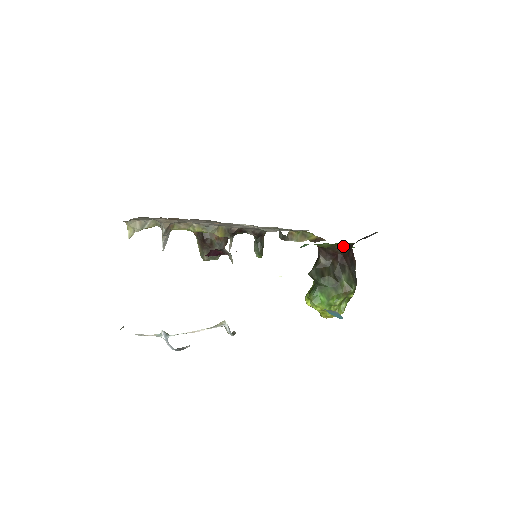
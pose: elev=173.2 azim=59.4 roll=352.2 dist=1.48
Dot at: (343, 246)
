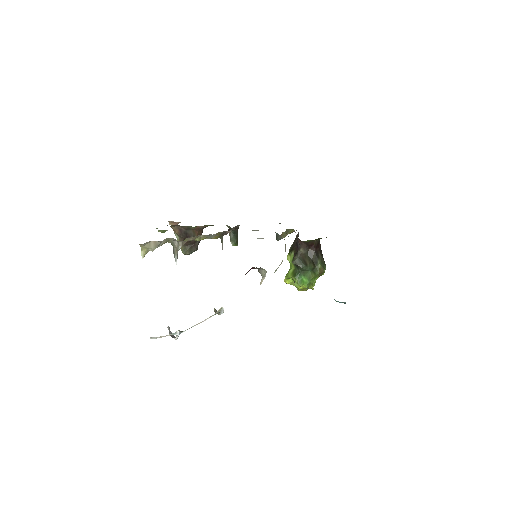
Dot at: (319, 239)
